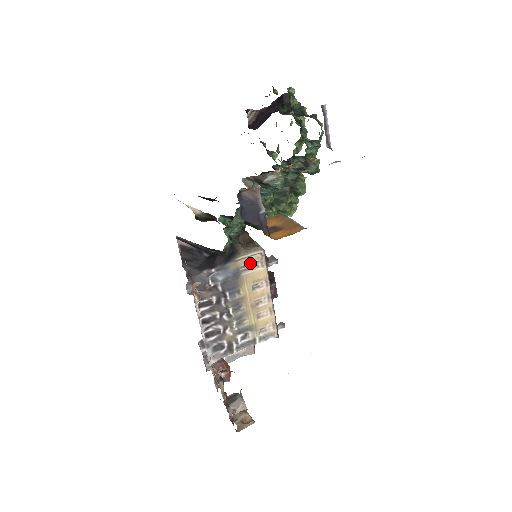
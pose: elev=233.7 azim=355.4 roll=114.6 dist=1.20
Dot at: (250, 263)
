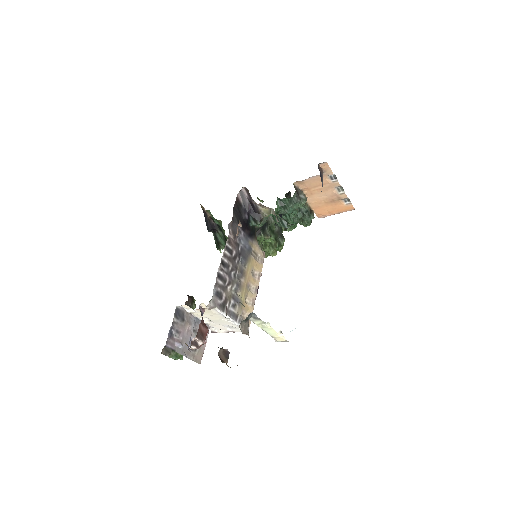
Dot at: (256, 253)
